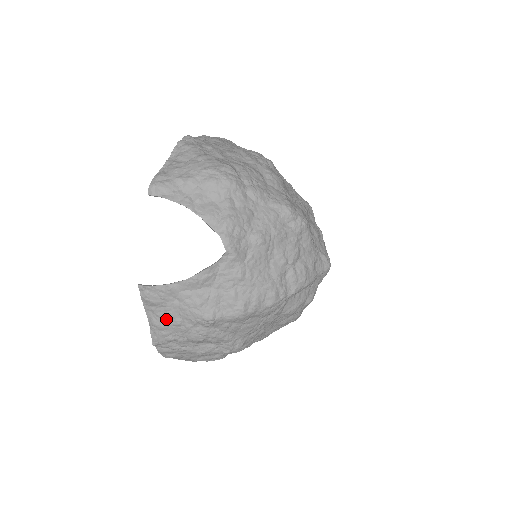
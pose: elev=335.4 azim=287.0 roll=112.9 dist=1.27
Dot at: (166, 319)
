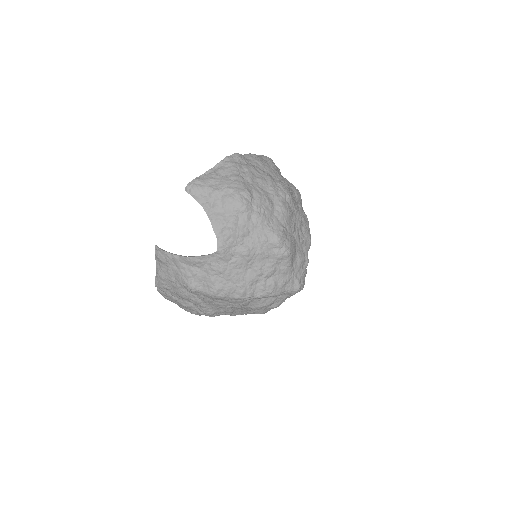
Dot at: (166, 274)
